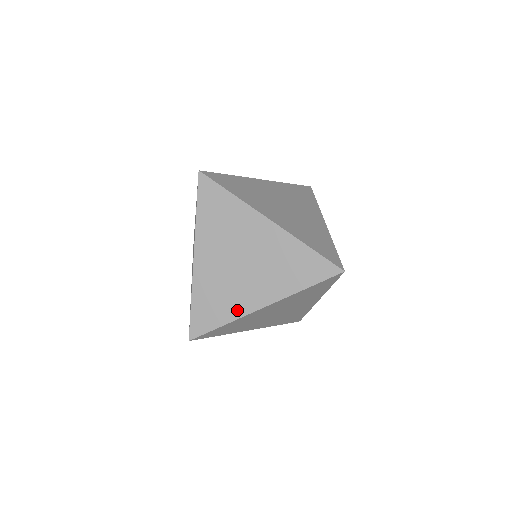
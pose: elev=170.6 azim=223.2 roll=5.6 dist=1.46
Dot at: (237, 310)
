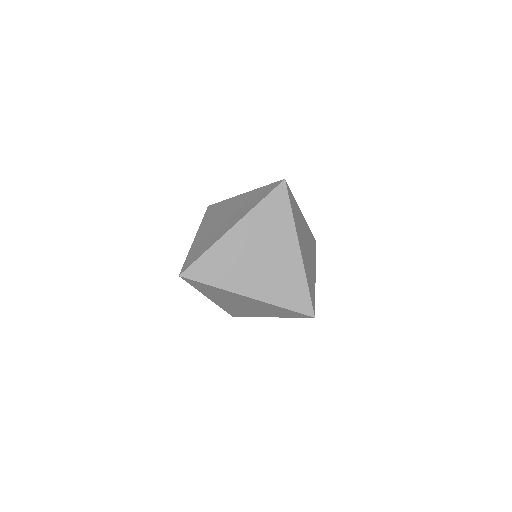
Dot at: (253, 315)
